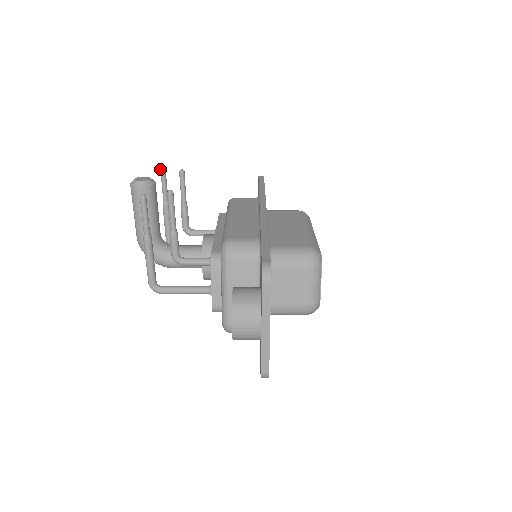
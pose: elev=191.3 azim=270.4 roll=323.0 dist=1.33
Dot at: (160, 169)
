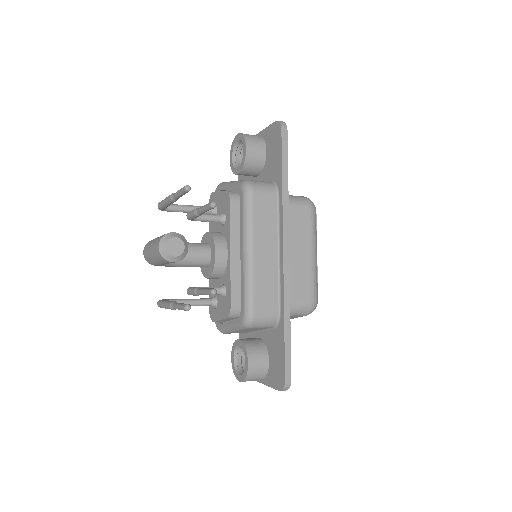
Dot at: (184, 189)
